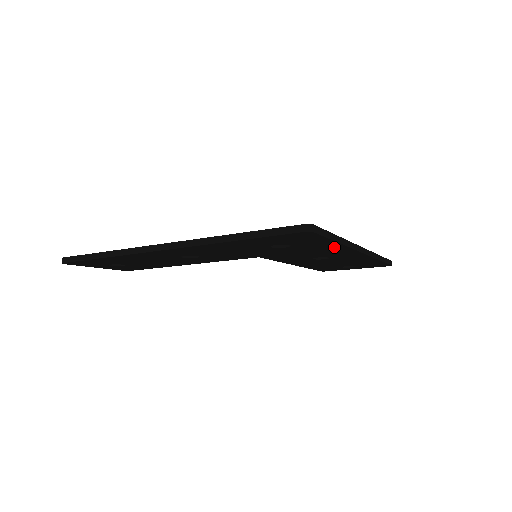
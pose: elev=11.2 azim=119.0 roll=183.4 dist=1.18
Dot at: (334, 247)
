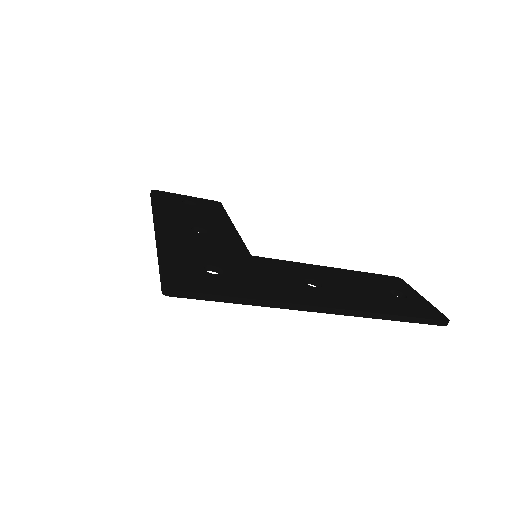
Dot at: occluded
